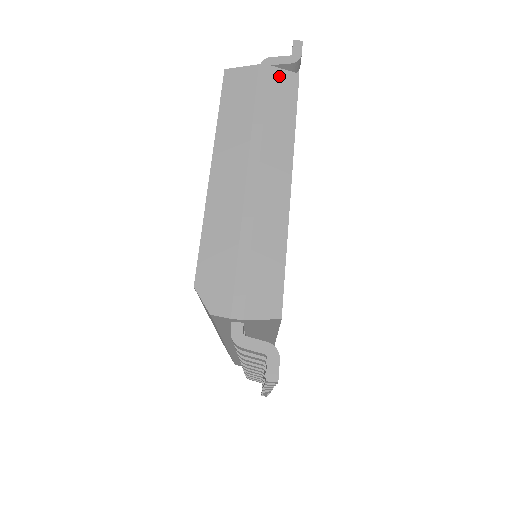
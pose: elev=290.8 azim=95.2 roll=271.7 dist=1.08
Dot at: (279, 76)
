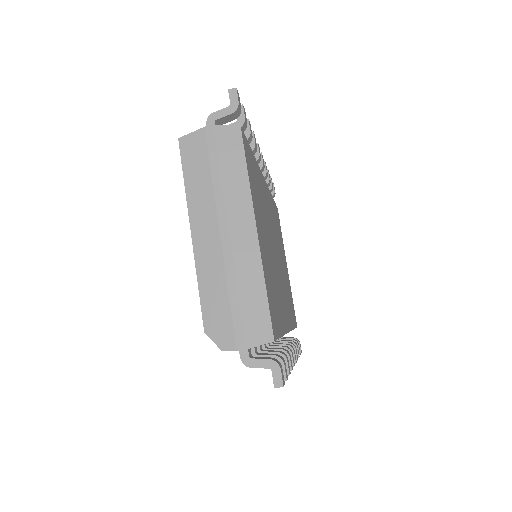
Dot at: (224, 133)
